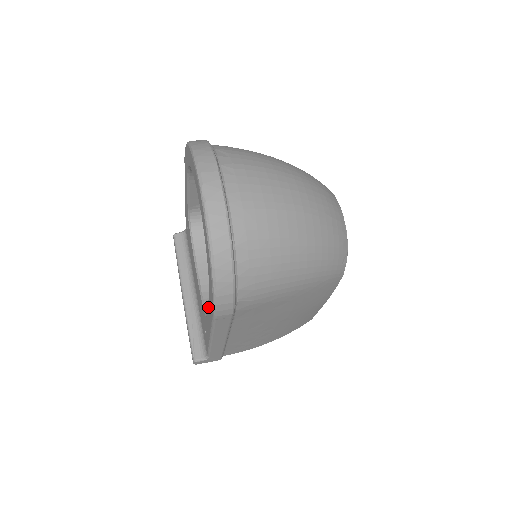
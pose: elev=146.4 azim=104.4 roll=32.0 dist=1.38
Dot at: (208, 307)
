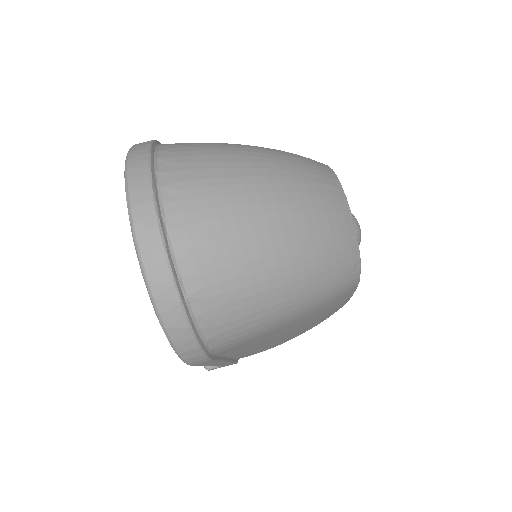
Dot at: occluded
